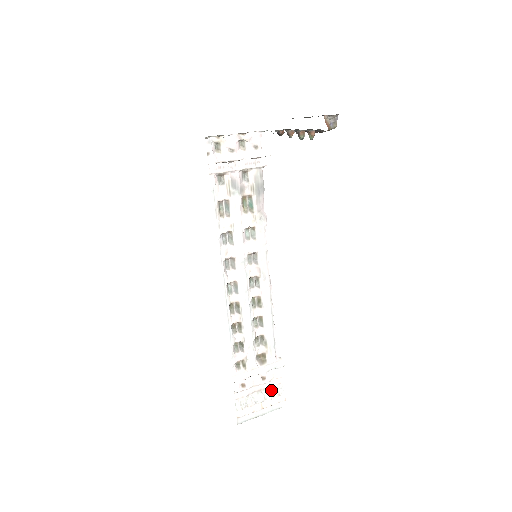
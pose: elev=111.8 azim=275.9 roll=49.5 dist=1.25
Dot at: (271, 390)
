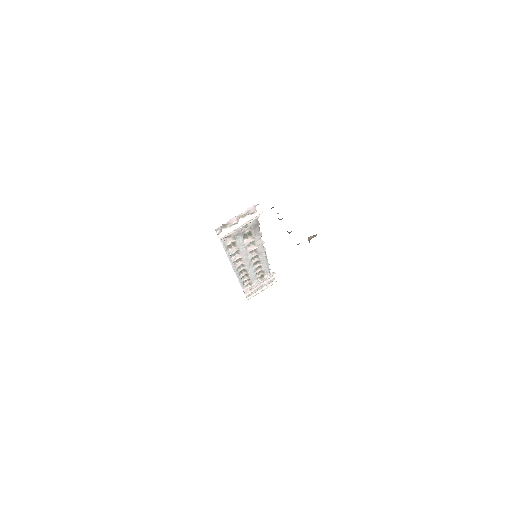
Dot at: (267, 283)
